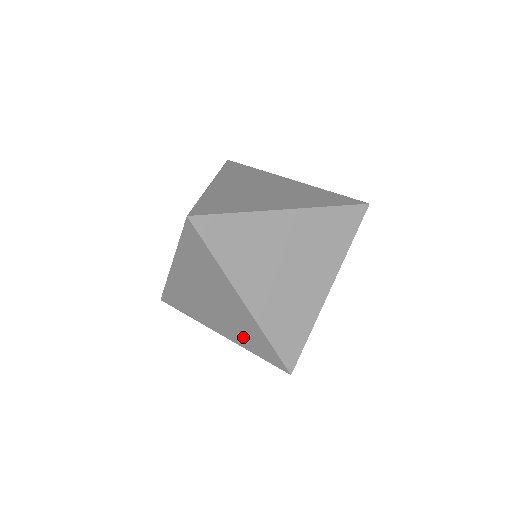
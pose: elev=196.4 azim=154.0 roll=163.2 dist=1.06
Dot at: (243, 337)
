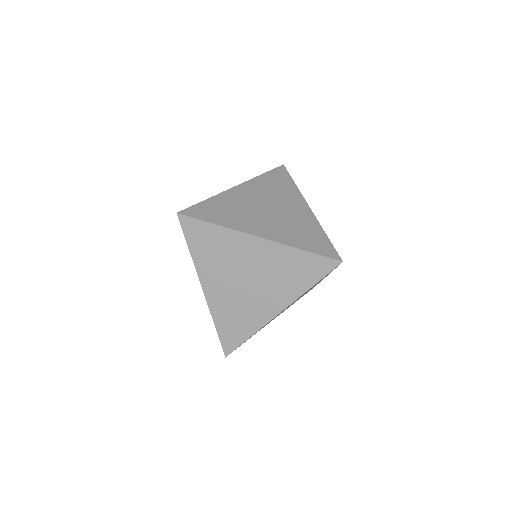
Dot at: (291, 281)
